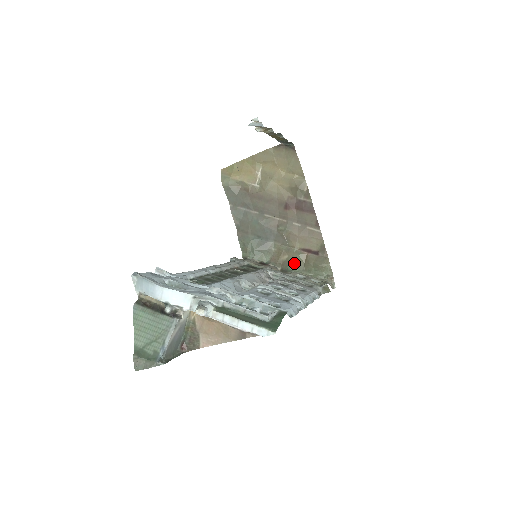
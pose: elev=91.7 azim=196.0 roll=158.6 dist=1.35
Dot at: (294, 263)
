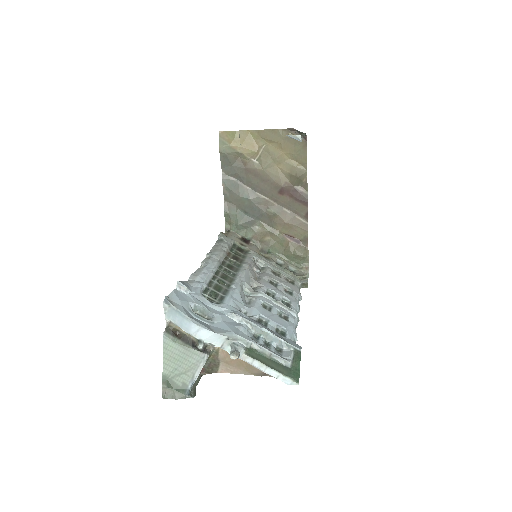
Dot at: (275, 246)
